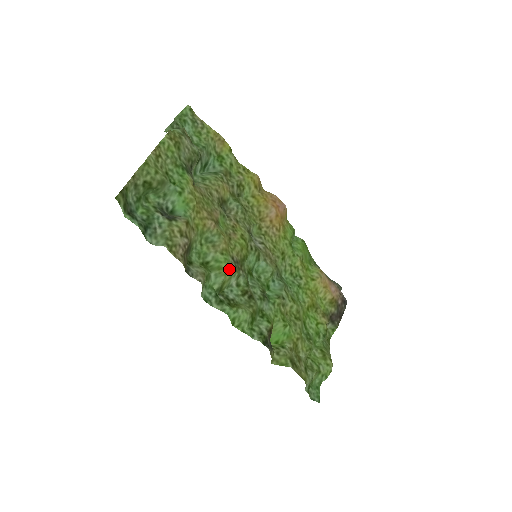
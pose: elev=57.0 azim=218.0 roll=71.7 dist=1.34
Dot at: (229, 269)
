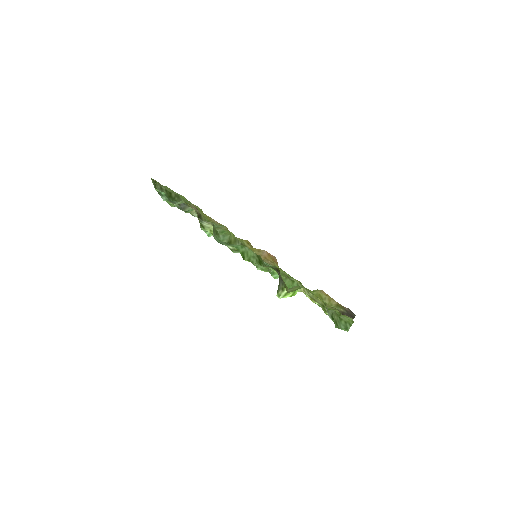
Dot at: (233, 234)
